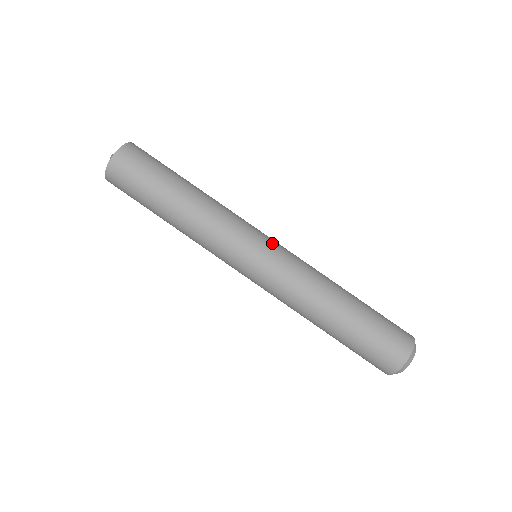
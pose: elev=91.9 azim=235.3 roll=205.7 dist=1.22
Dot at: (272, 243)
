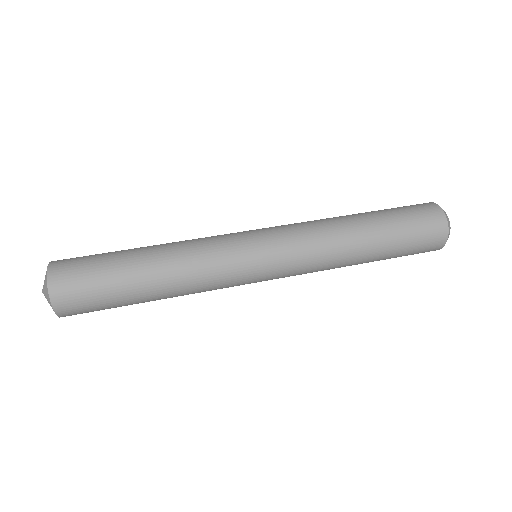
Dot at: (261, 231)
